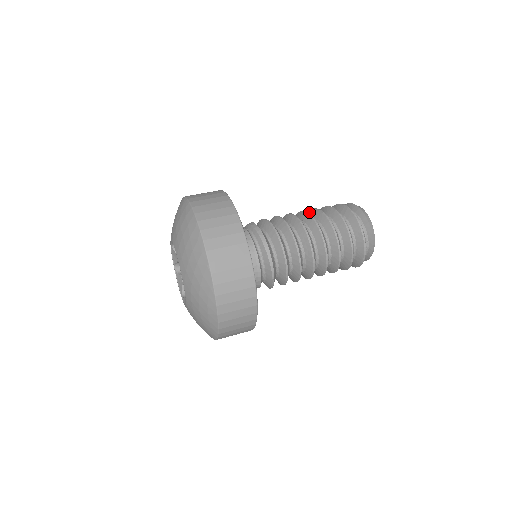
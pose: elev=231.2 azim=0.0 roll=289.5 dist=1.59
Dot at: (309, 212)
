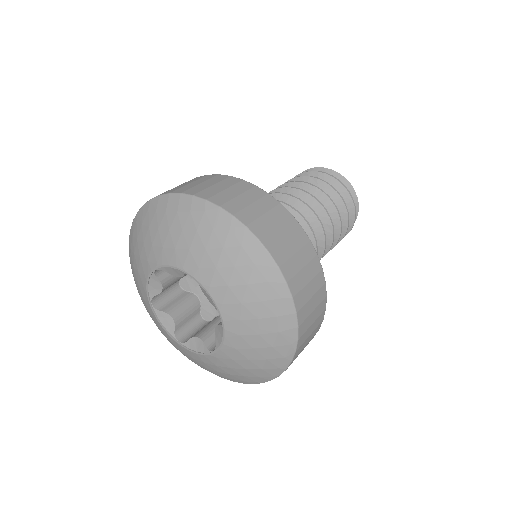
Dot at: (321, 195)
